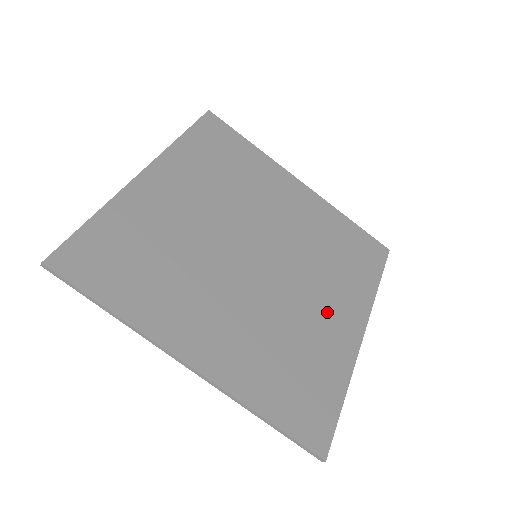
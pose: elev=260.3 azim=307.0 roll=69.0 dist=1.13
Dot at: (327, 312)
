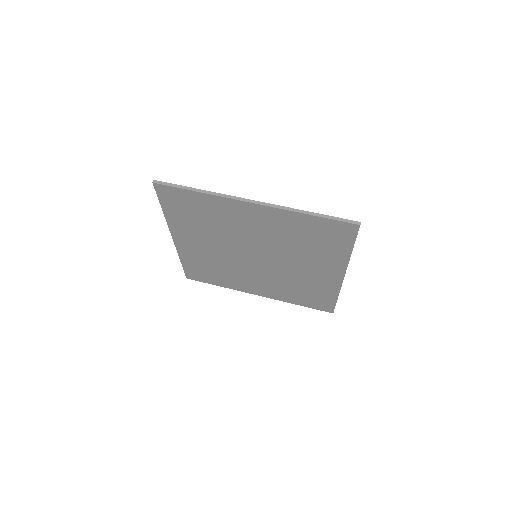
Dot at: occluded
